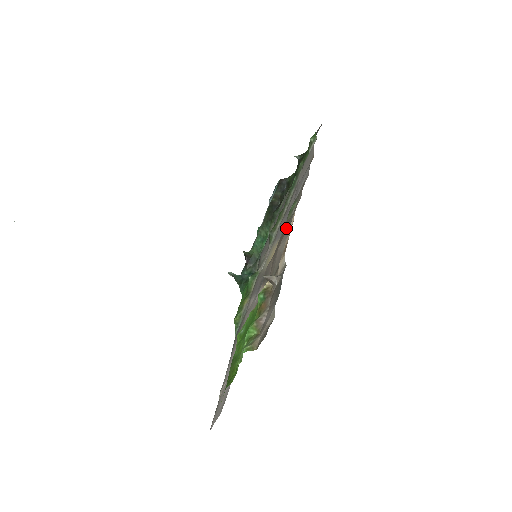
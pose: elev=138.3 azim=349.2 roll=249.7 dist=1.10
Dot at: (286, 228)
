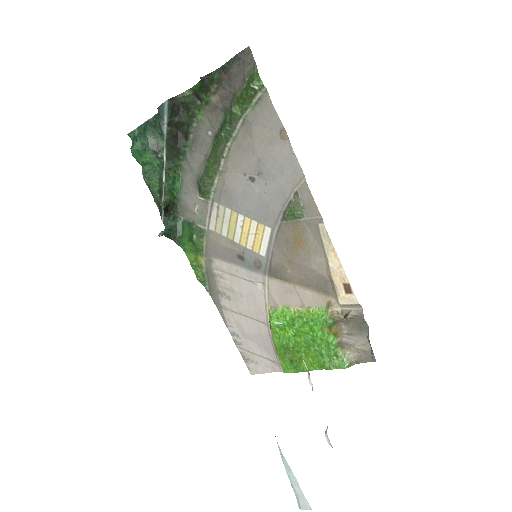
Dot at: (304, 241)
